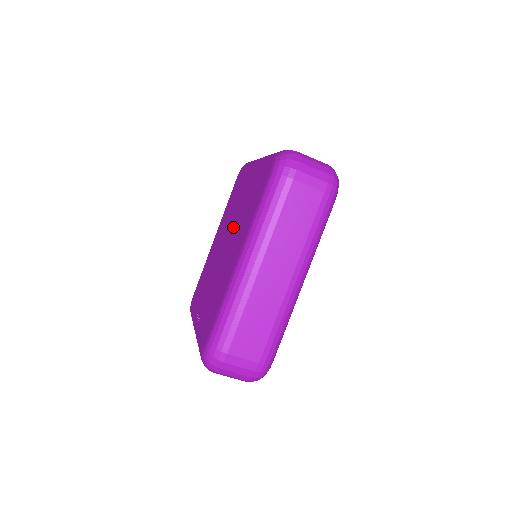
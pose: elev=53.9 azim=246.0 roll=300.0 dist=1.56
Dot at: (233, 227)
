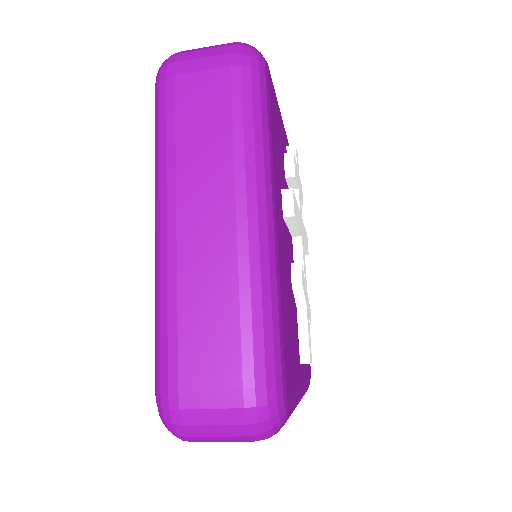
Dot at: occluded
